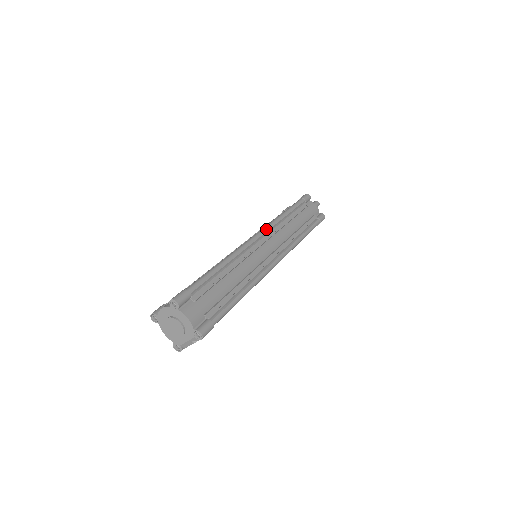
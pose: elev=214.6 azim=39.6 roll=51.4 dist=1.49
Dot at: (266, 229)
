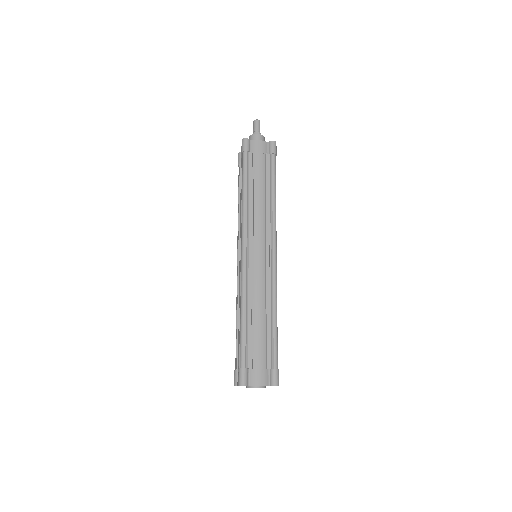
Dot at: (244, 235)
